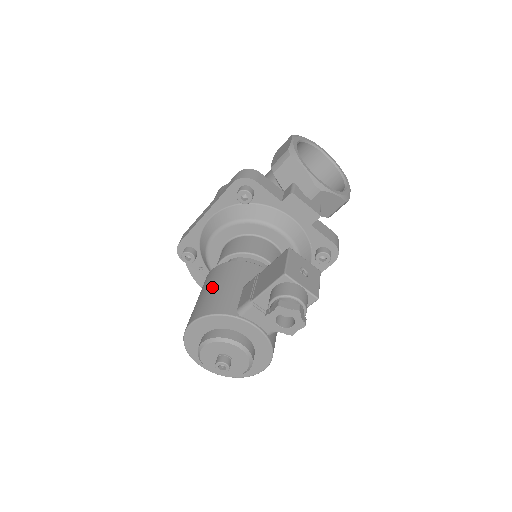
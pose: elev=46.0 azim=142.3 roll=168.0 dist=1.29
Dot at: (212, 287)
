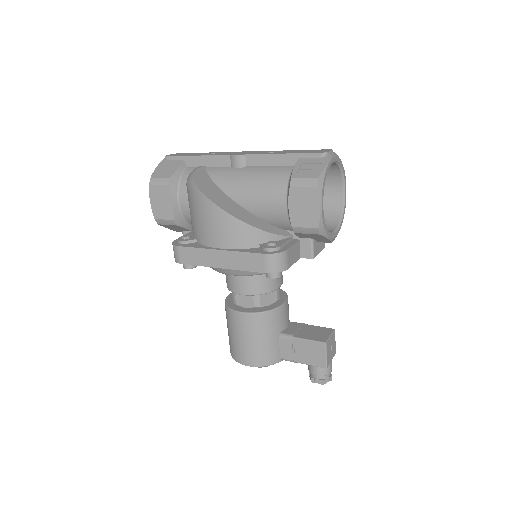
Dot at: (254, 340)
